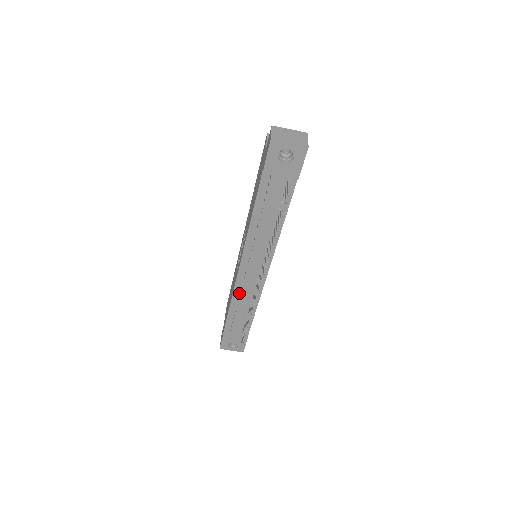
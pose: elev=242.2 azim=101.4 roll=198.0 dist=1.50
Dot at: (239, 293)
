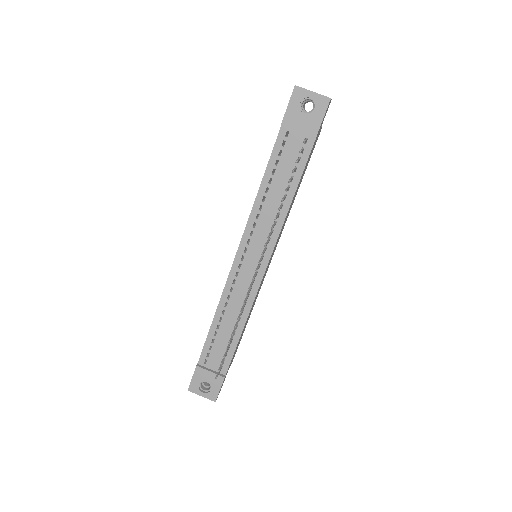
Dot at: (228, 298)
